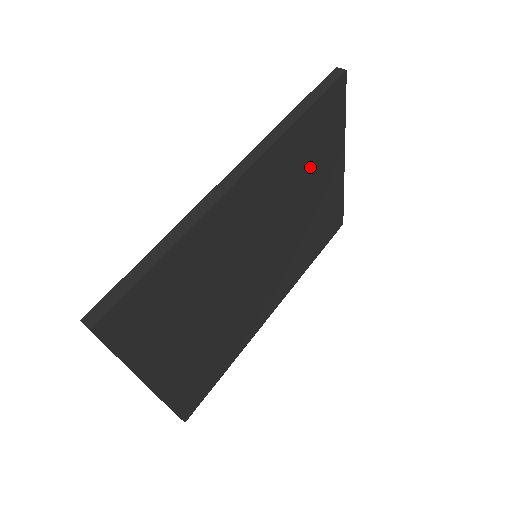
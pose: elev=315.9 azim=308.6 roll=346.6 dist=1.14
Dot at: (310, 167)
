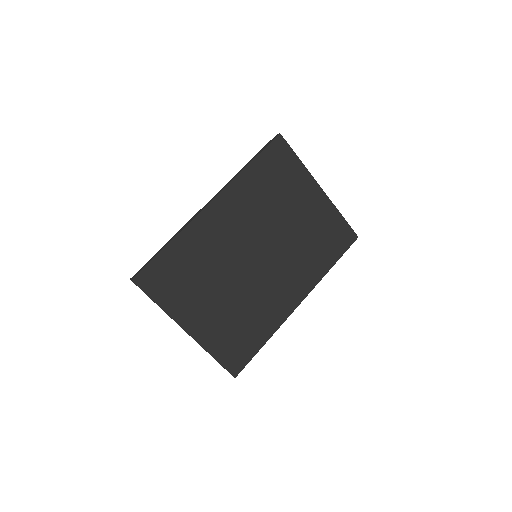
Dot at: (279, 194)
